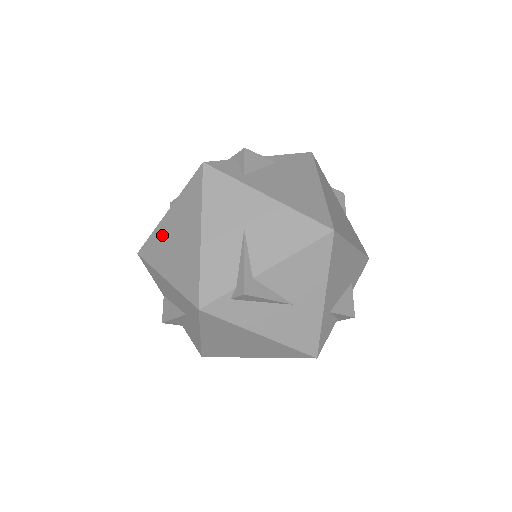
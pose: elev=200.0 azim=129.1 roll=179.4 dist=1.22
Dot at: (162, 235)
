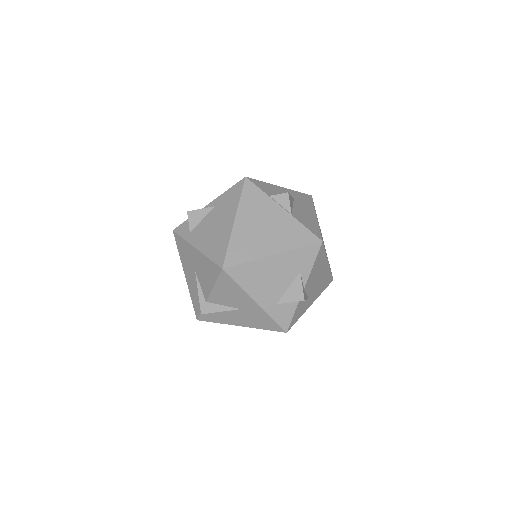
Dot at: occluded
